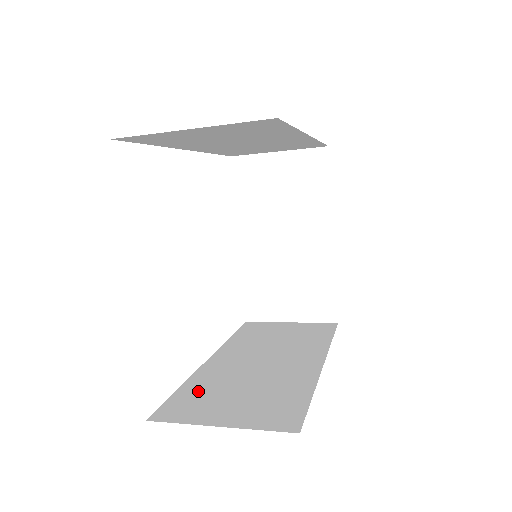
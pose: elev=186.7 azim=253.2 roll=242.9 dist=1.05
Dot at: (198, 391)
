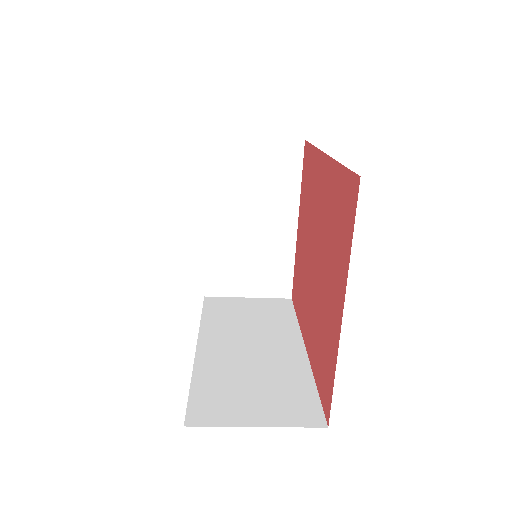
Dot at: (212, 387)
